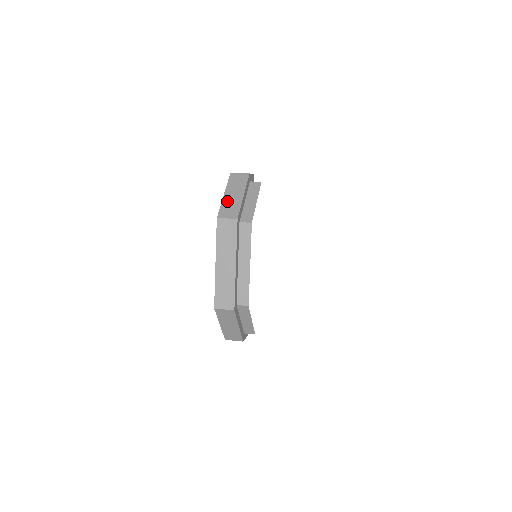
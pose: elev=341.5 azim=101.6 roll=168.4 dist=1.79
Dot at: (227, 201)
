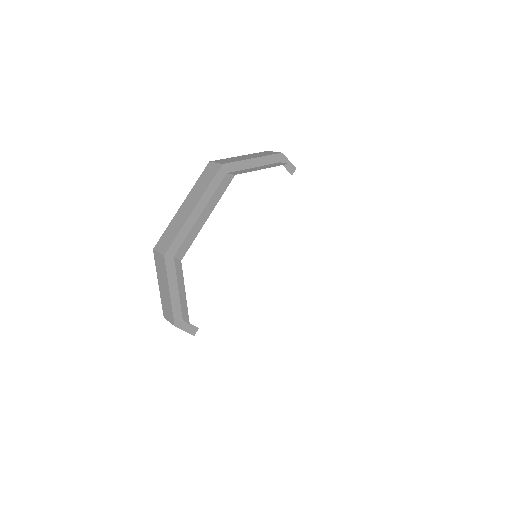
Dot at: (235, 158)
